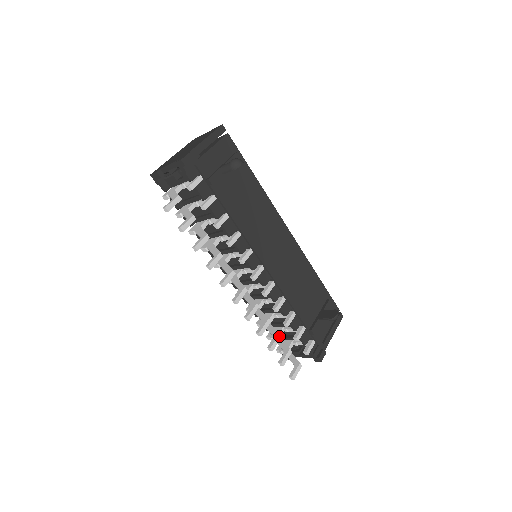
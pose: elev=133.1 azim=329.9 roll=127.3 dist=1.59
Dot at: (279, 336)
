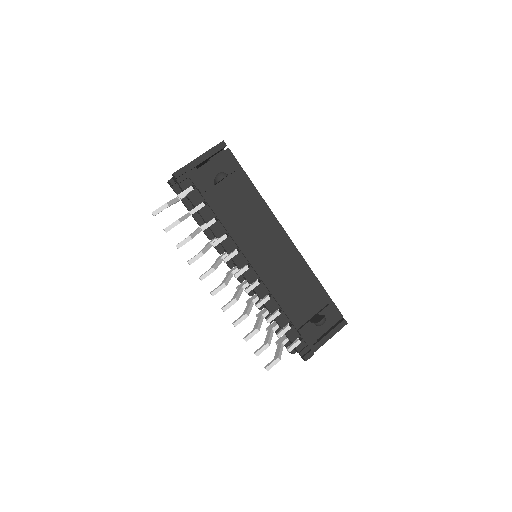
Dot at: (256, 330)
